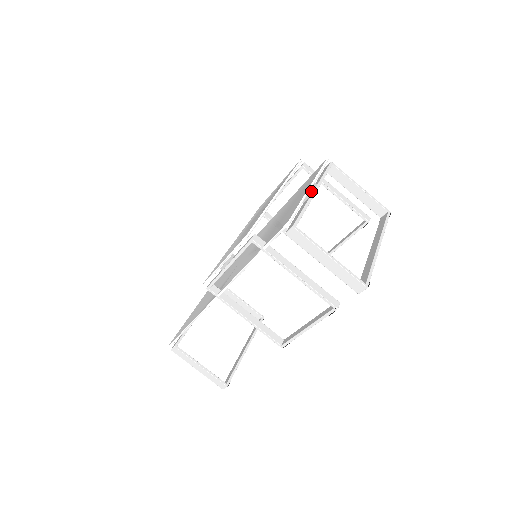
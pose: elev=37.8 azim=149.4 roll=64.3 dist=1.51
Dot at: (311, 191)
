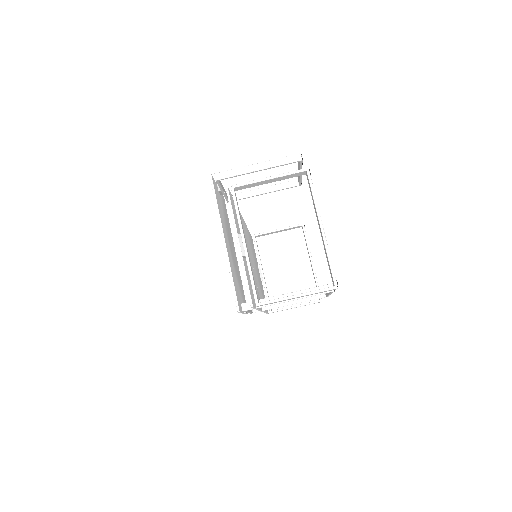
Dot at: (242, 249)
